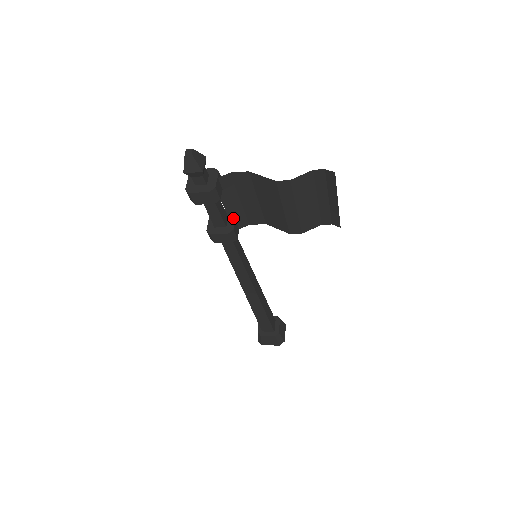
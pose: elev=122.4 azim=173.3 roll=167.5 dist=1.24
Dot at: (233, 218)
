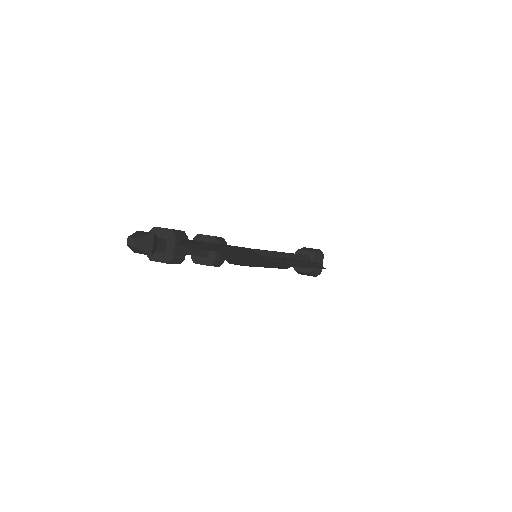
Dot at: occluded
